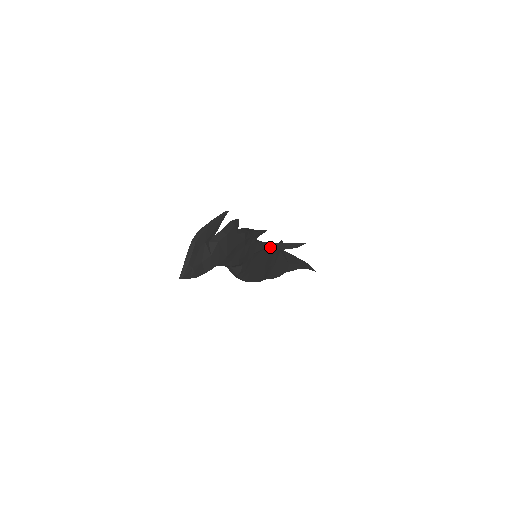
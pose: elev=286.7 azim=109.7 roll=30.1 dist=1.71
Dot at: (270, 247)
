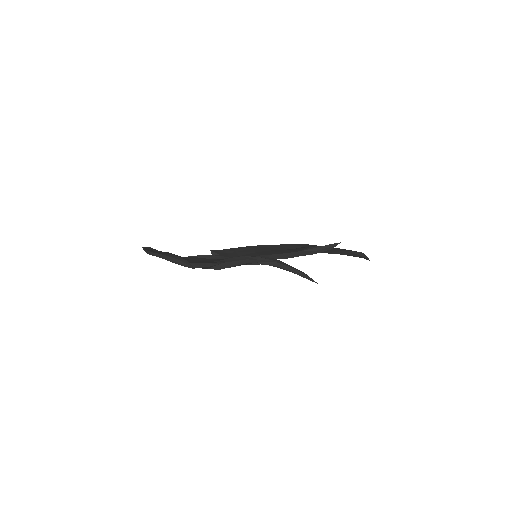
Dot at: (271, 265)
